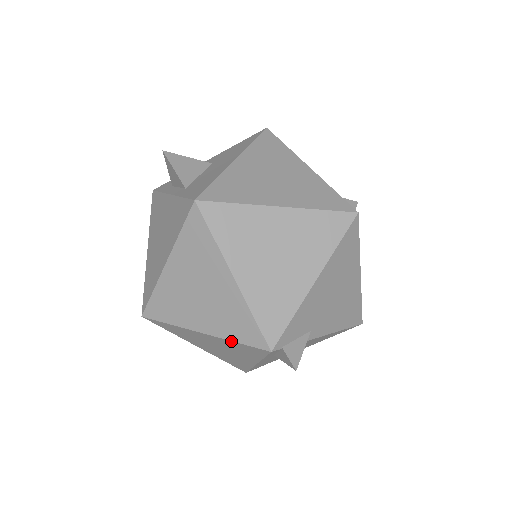
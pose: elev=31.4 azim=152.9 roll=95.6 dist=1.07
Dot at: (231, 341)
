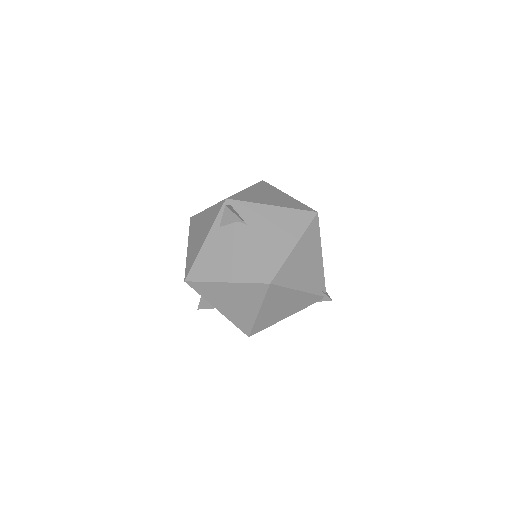
Dot at: (215, 205)
